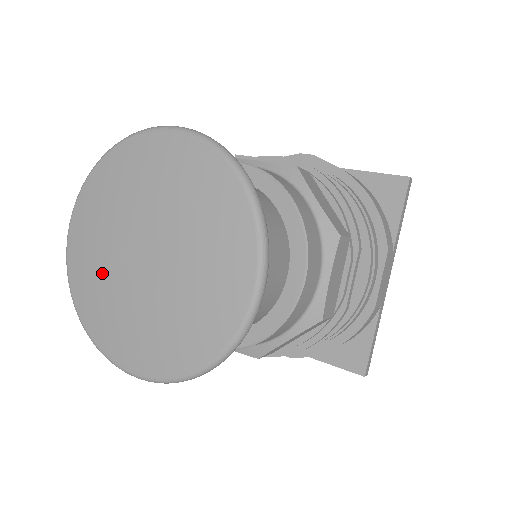
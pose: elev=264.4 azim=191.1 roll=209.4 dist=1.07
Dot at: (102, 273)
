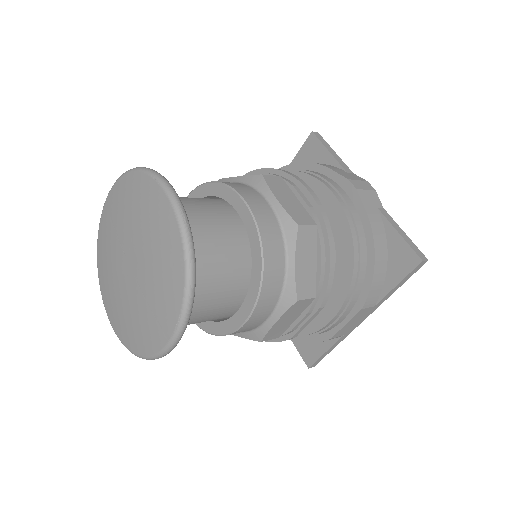
Dot at: (110, 250)
